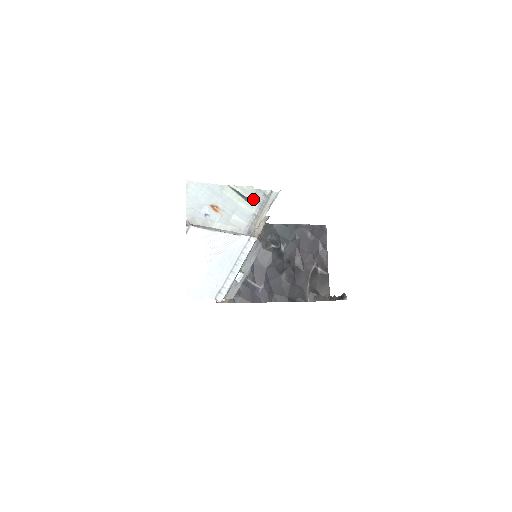
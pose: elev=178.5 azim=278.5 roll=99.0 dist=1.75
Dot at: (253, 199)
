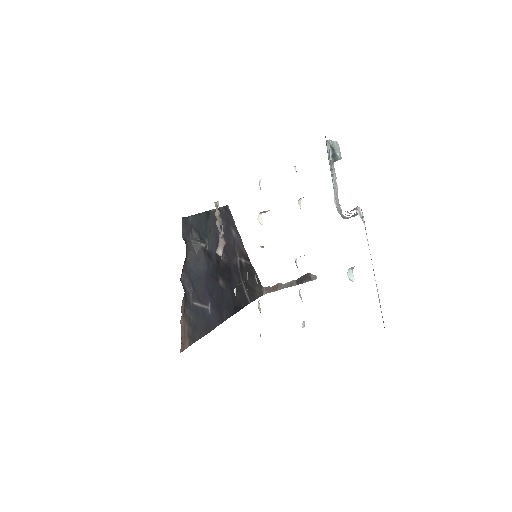
Dot at: occluded
